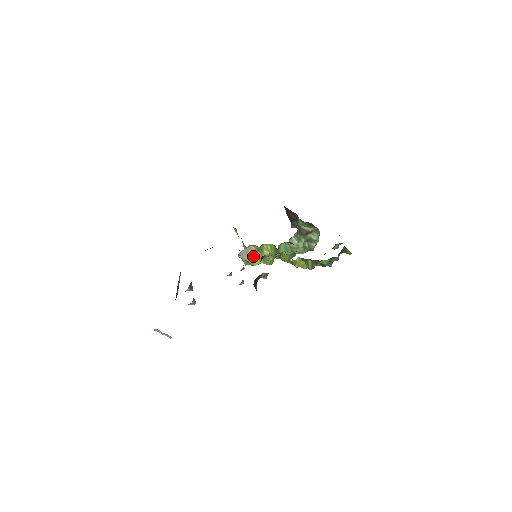
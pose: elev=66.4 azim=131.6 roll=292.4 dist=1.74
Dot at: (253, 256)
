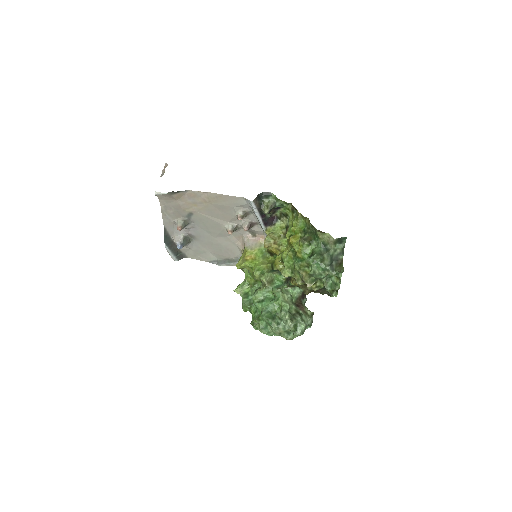
Dot at: (254, 255)
